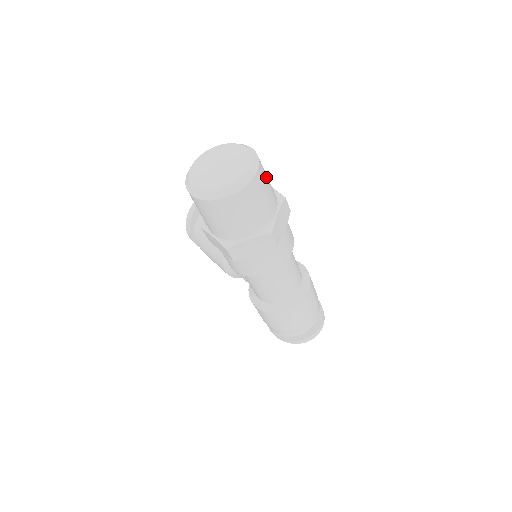
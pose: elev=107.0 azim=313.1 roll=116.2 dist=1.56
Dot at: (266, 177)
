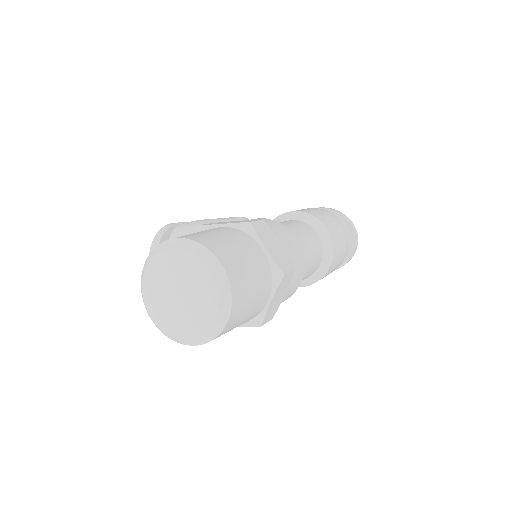
Dot at: (225, 244)
